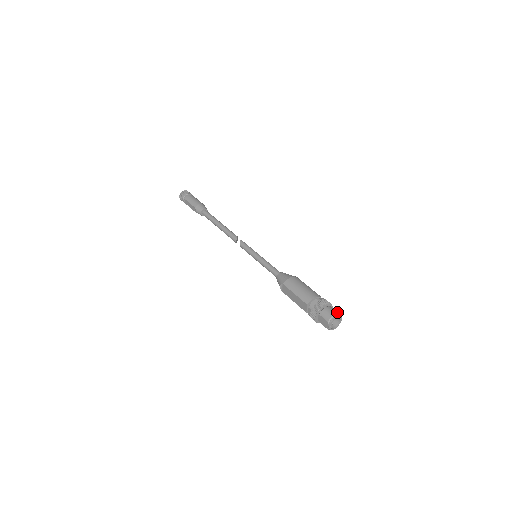
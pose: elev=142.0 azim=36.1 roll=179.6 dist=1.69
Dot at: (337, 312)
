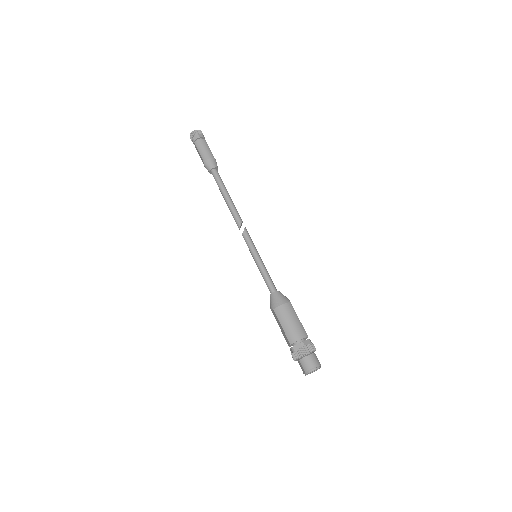
Dot at: (317, 363)
